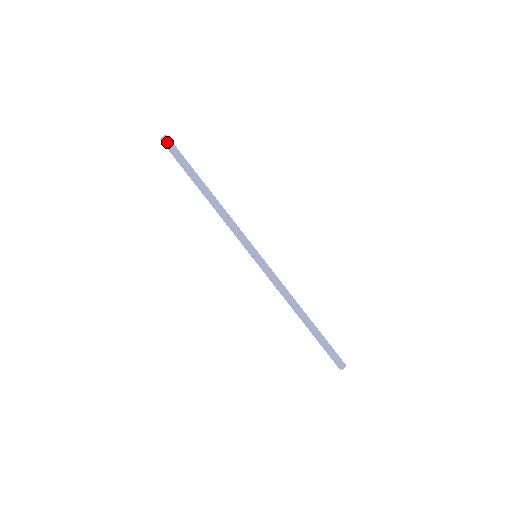
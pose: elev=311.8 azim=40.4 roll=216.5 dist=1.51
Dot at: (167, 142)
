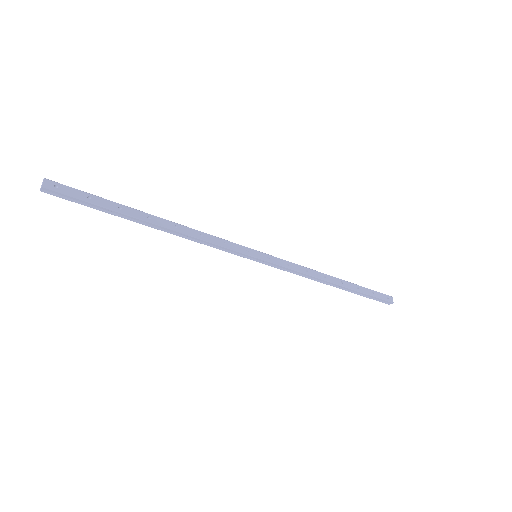
Dot at: (55, 189)
